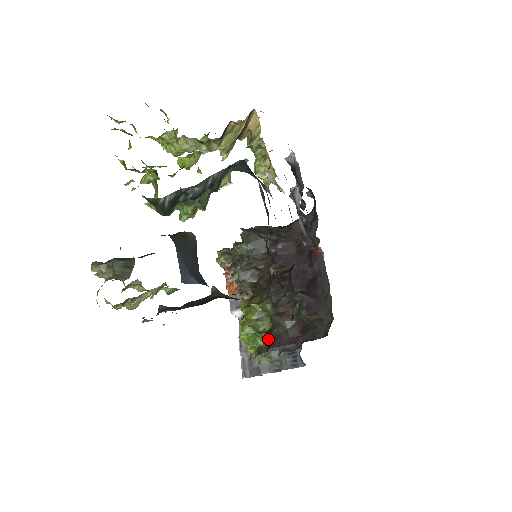
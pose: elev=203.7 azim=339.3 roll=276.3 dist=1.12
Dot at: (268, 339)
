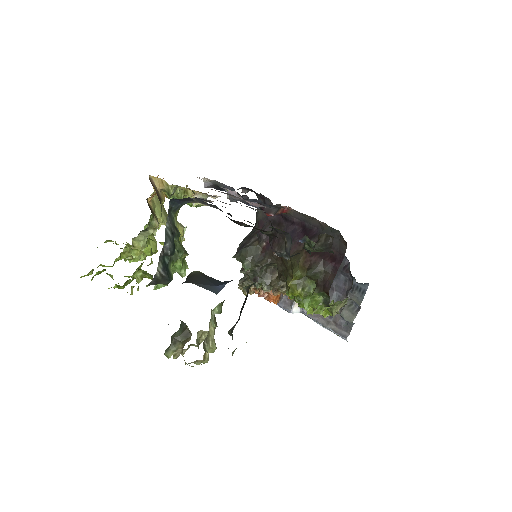
Dot at: (321, 290)
